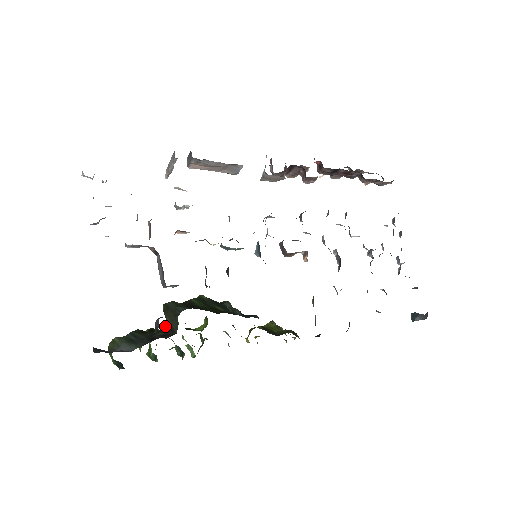
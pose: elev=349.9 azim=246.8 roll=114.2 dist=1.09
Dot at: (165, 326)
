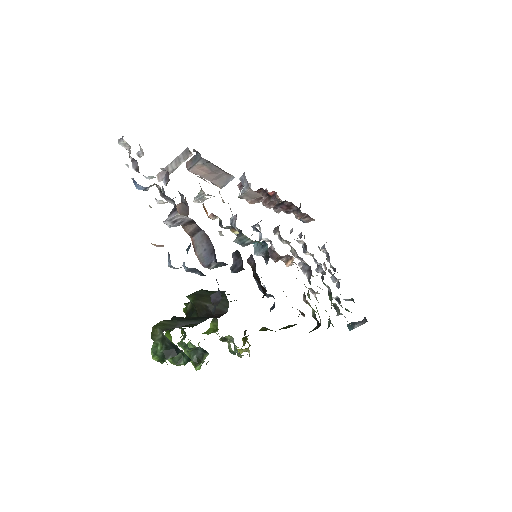
Dot at: occluded
